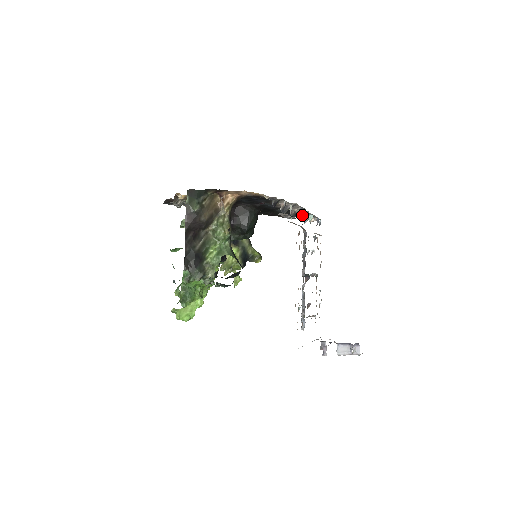
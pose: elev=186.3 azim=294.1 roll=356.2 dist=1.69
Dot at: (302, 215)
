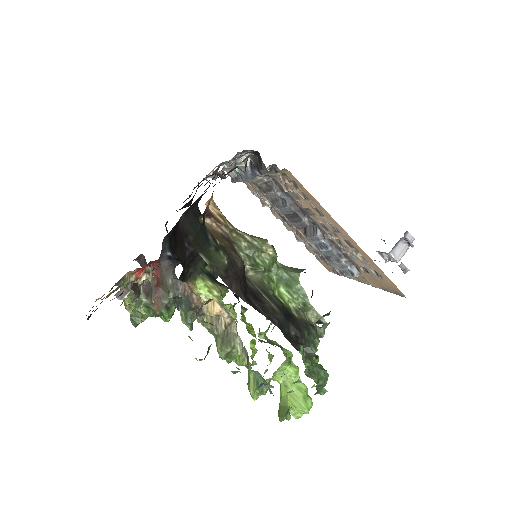
Dot at: occluded
